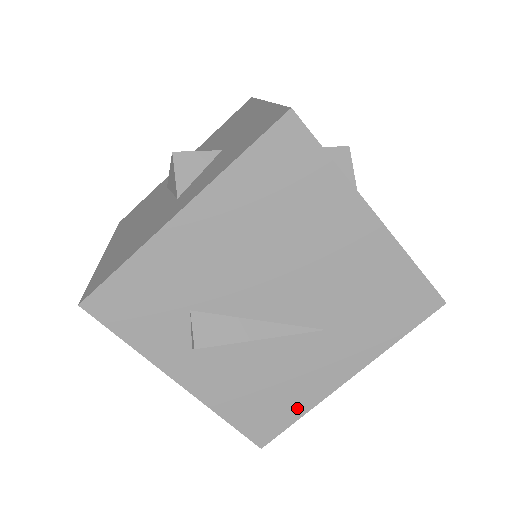
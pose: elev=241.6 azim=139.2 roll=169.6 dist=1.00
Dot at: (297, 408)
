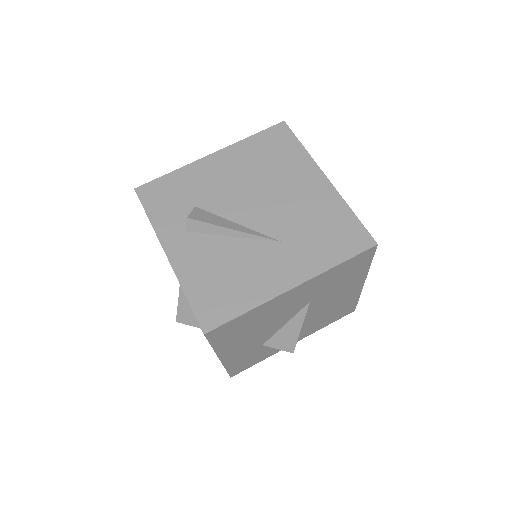
Dot at: (245, 302)
